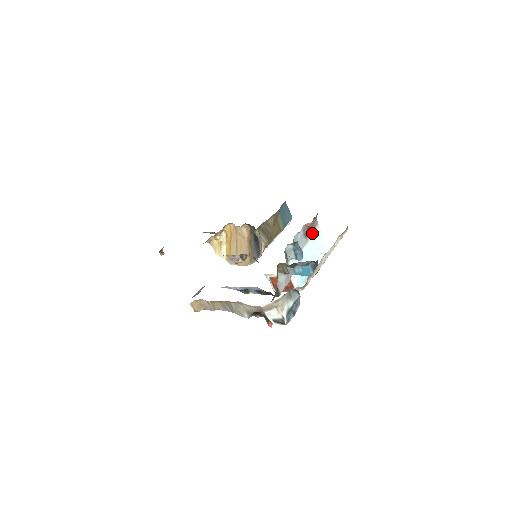
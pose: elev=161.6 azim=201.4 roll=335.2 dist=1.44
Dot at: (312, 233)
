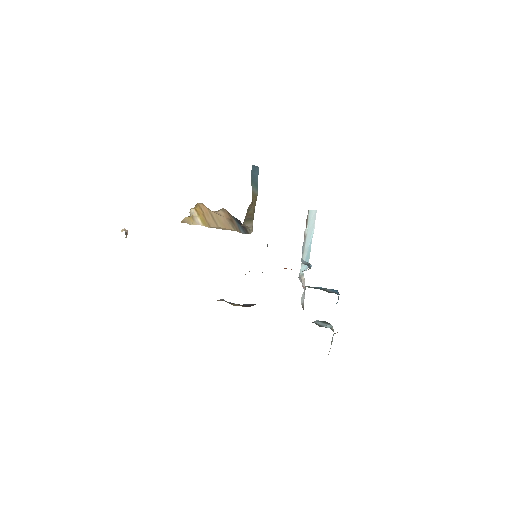
Dot at: (307, 226)
